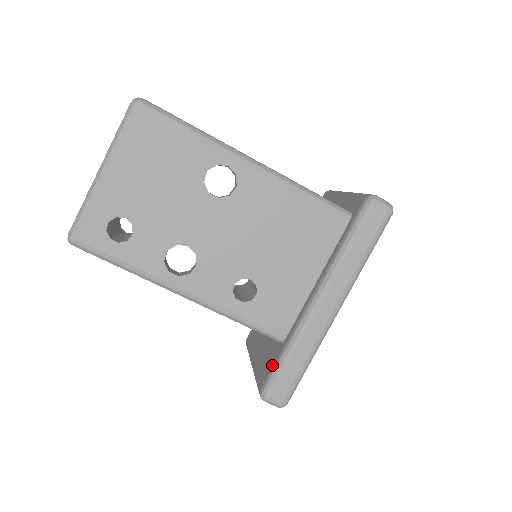
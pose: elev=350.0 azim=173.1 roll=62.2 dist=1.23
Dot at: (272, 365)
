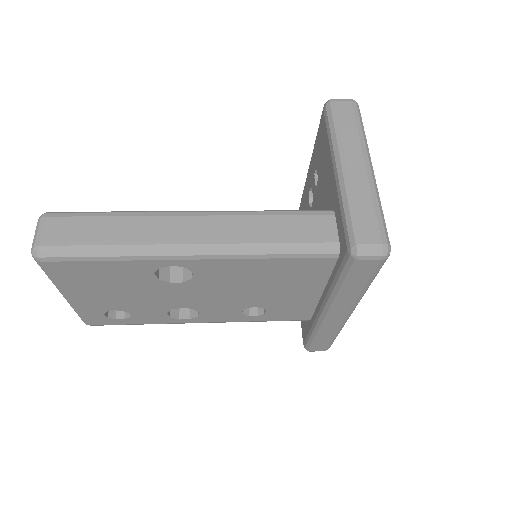
Dot at: (306, 333)
